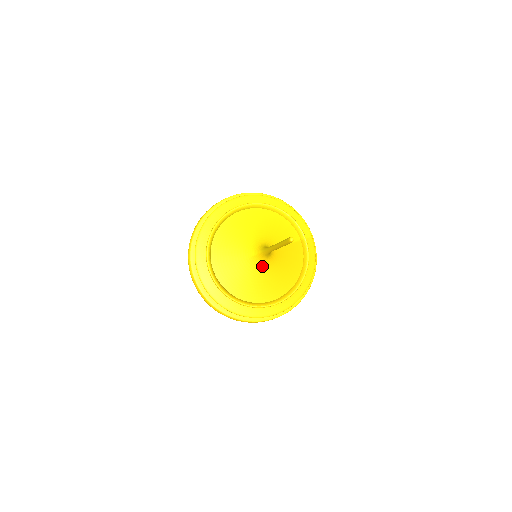
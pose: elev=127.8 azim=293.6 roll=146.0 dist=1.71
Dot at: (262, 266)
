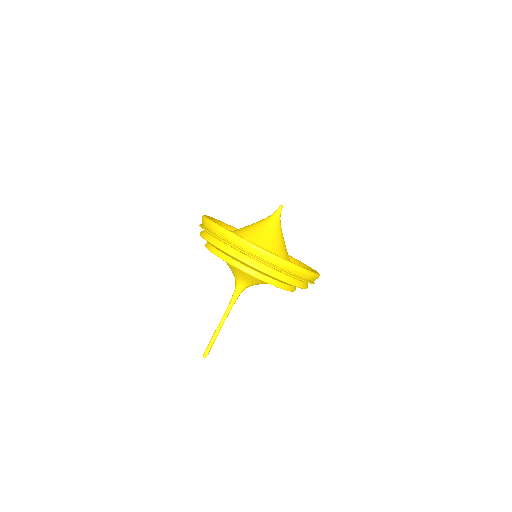
Dot at: occluded
